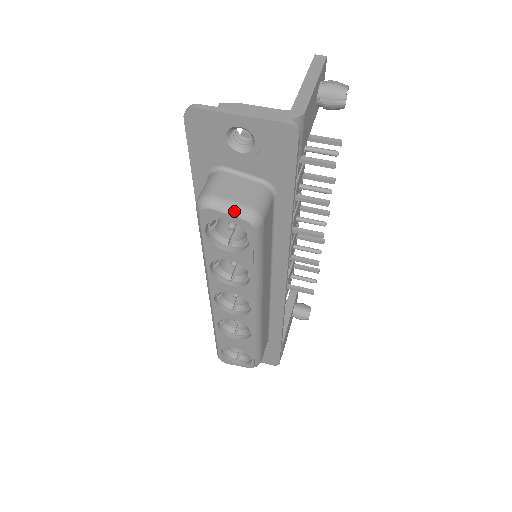
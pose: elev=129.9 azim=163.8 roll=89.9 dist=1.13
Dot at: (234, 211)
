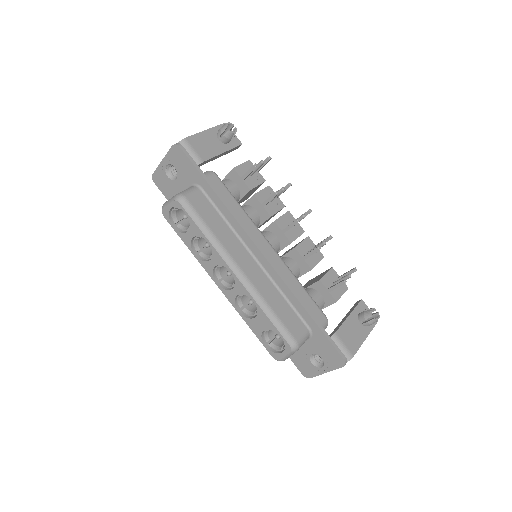
Dot at: (170, 201)
